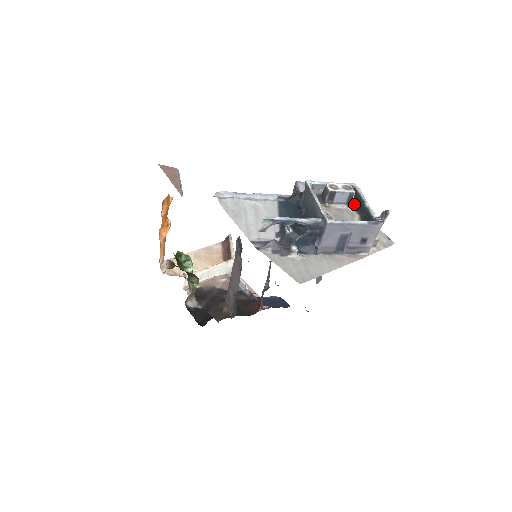
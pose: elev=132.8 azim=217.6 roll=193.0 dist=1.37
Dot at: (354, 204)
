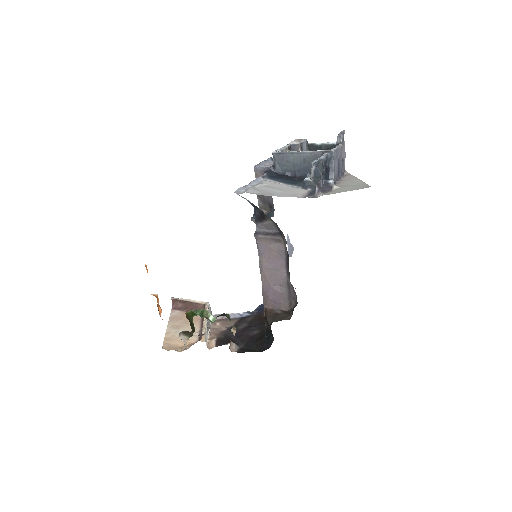
Dot at: (309, 150)
